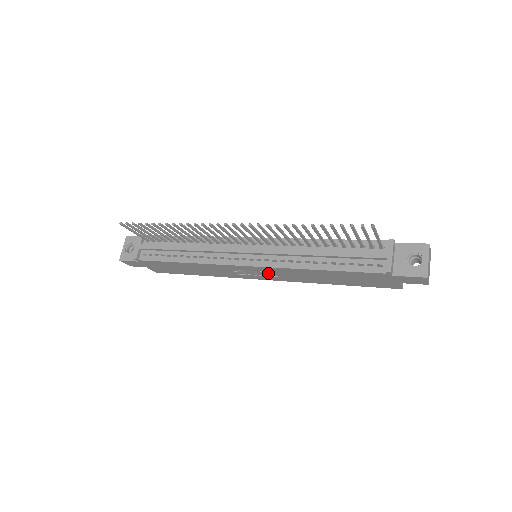
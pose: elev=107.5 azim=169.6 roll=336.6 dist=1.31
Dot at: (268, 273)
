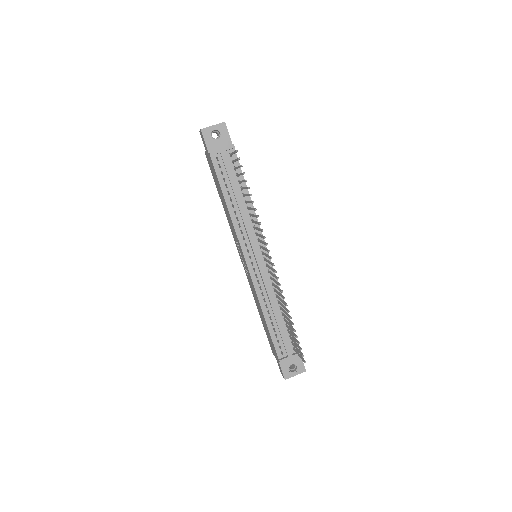
Dot at: (247, 271)
